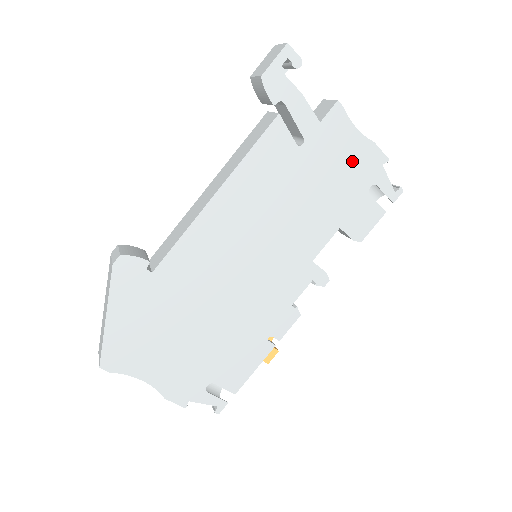
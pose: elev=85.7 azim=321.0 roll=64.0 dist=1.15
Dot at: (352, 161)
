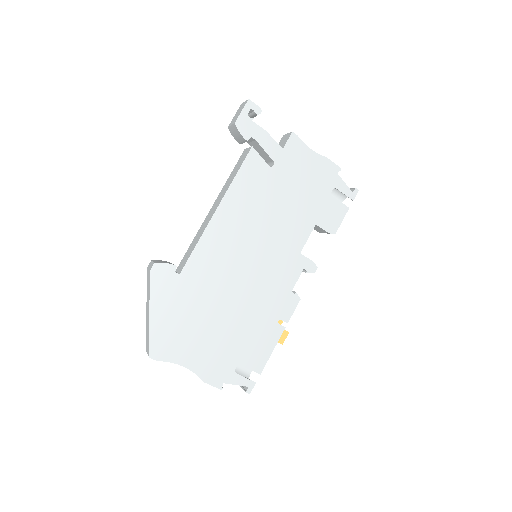
Dot at: (313, 173)
